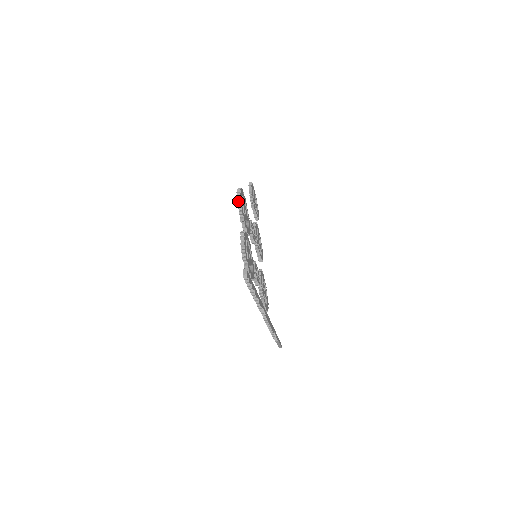
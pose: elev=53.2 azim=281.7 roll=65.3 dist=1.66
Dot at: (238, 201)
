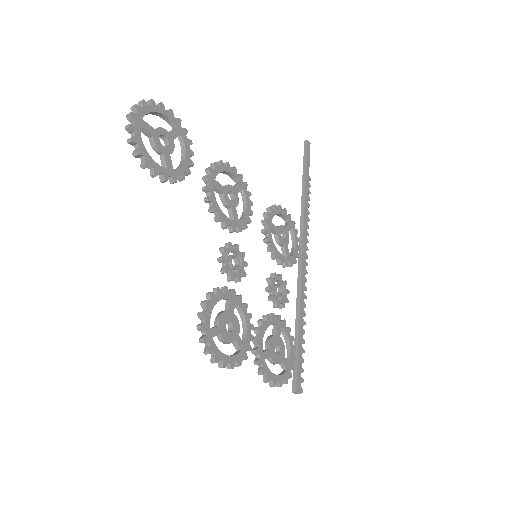
Dot at: (223, 364)
